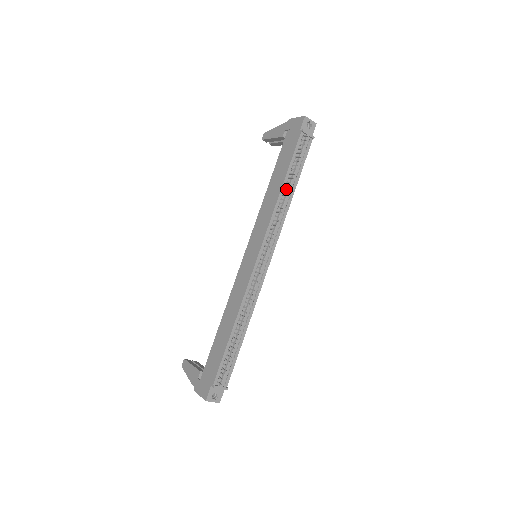
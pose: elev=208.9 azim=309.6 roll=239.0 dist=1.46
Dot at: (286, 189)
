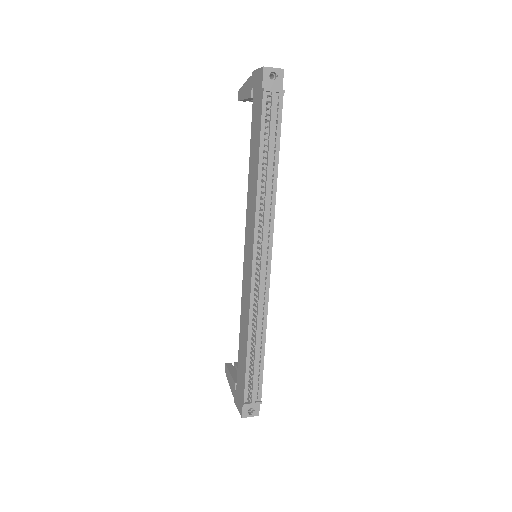
Dot at: (265, 172)
